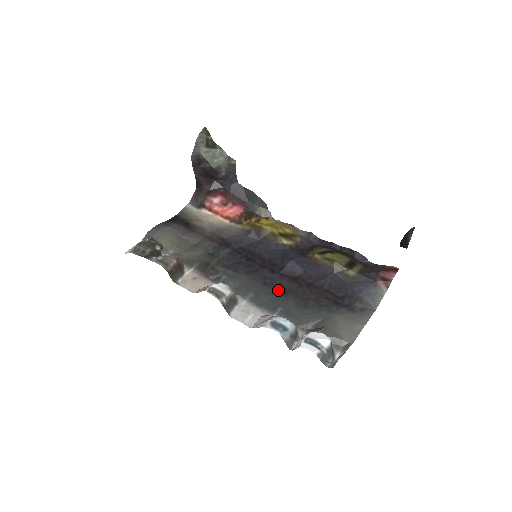
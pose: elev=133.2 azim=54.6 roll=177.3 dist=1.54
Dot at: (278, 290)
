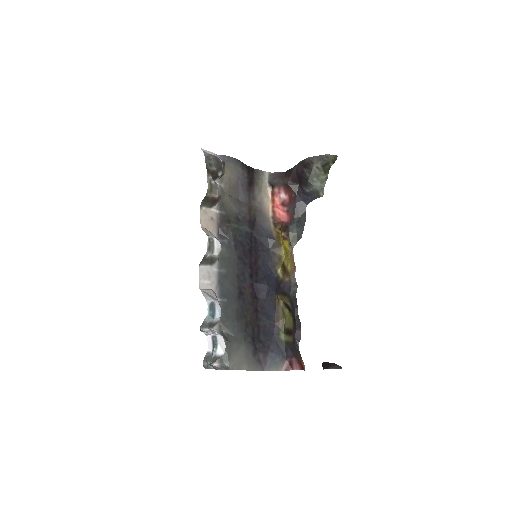
Dot at: (239, 290)
